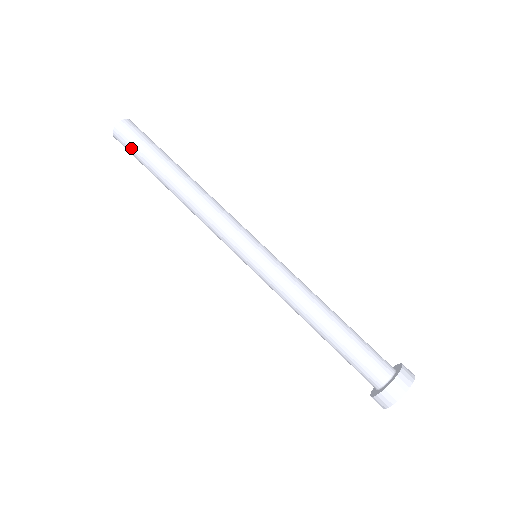
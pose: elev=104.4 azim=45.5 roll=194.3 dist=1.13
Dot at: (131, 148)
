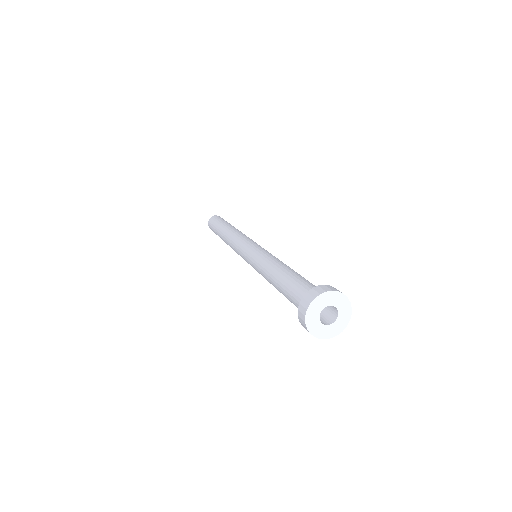
Dot at: (212, 225)
